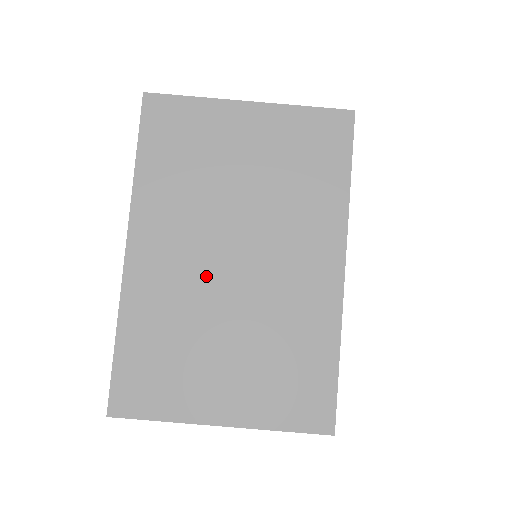
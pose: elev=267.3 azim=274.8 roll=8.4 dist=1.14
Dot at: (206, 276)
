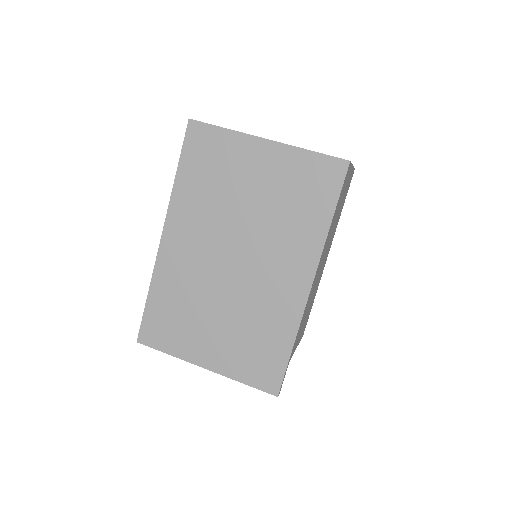
Dot at: (211, 268)
